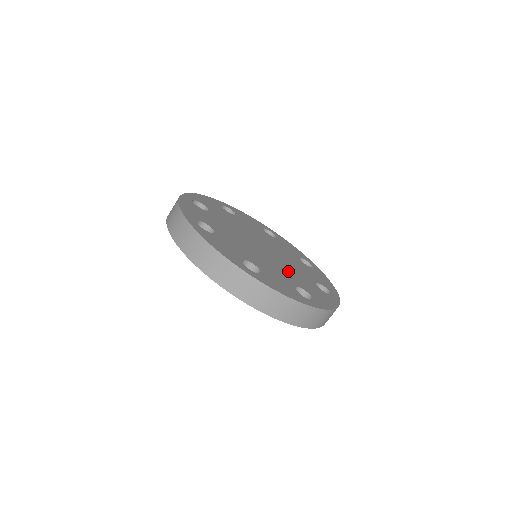
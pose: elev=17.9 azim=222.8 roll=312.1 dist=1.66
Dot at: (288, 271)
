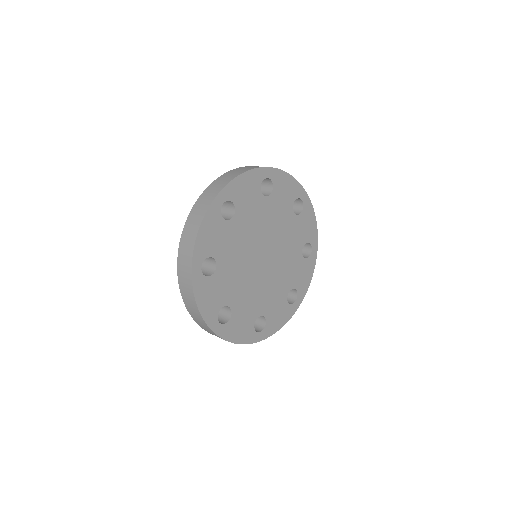
Dot at: (267, 291)
